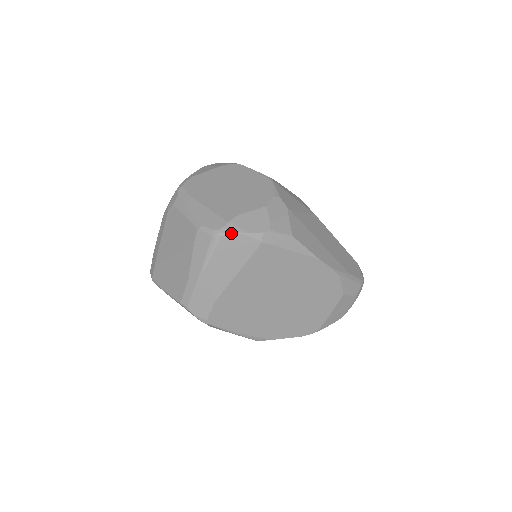
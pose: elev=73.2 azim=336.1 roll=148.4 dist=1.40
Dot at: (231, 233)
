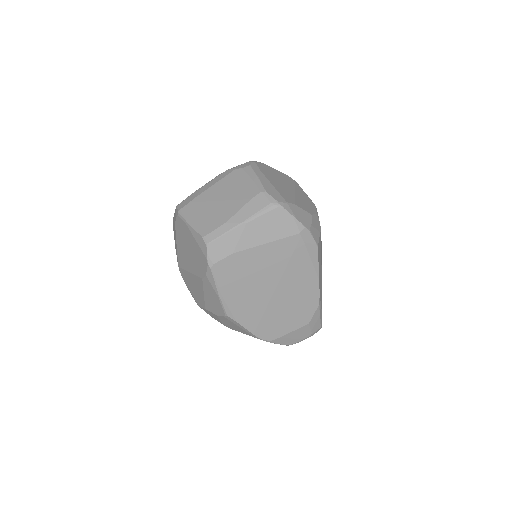
Dot at: (286, 210)
